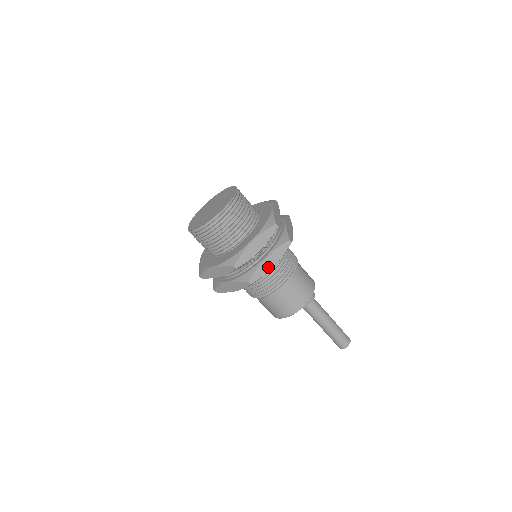
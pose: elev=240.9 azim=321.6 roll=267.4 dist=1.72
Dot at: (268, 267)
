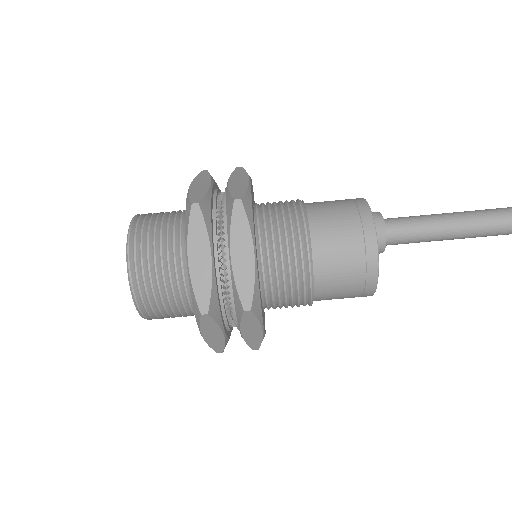
Dot at: (242, 184)
